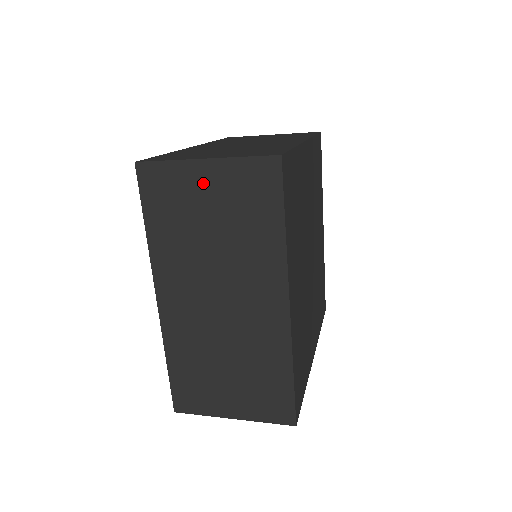
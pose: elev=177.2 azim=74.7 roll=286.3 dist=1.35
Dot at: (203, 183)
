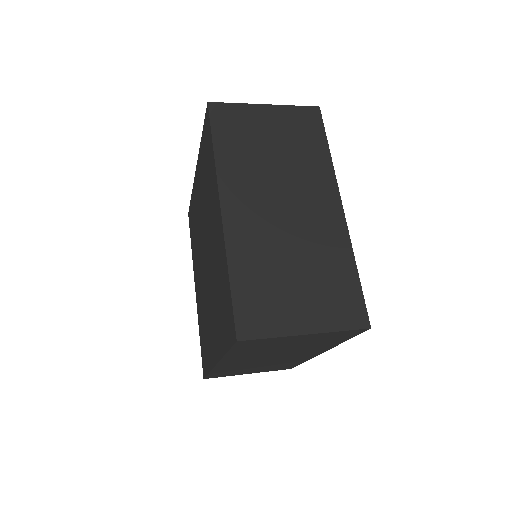
Dot at: (265, 119)
